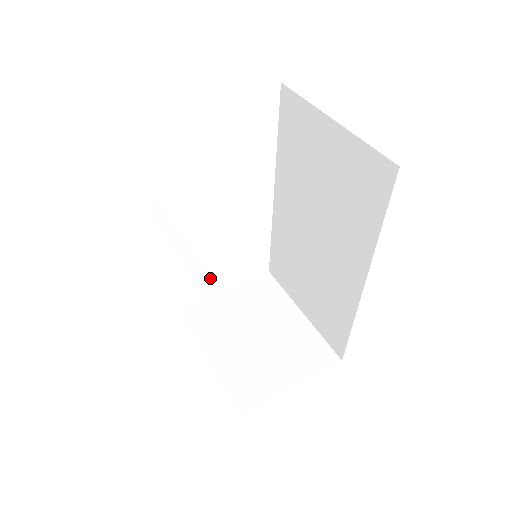
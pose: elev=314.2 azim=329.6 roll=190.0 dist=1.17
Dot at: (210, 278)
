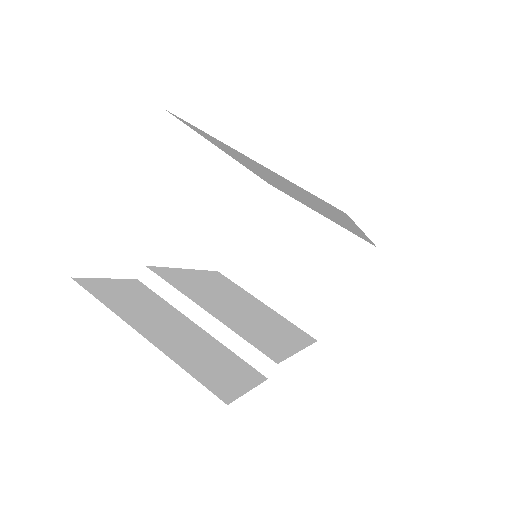
Dot at: (236, 337)
